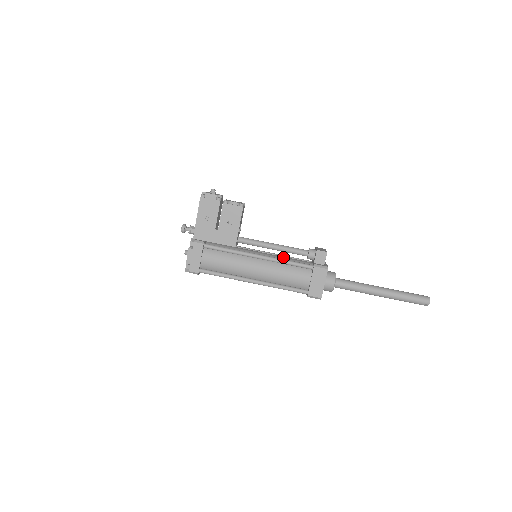
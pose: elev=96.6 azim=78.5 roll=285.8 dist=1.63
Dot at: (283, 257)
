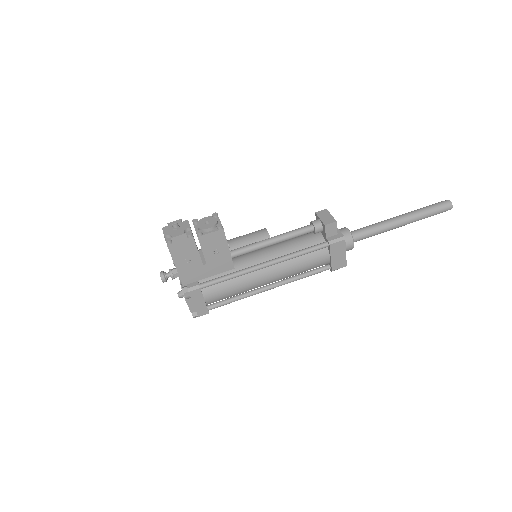
Dot at: (288, 246)
